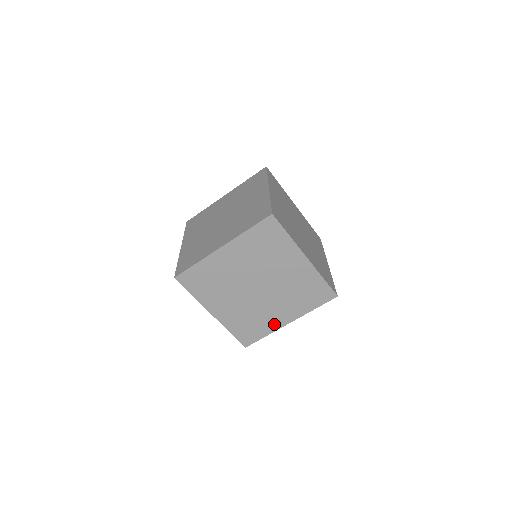
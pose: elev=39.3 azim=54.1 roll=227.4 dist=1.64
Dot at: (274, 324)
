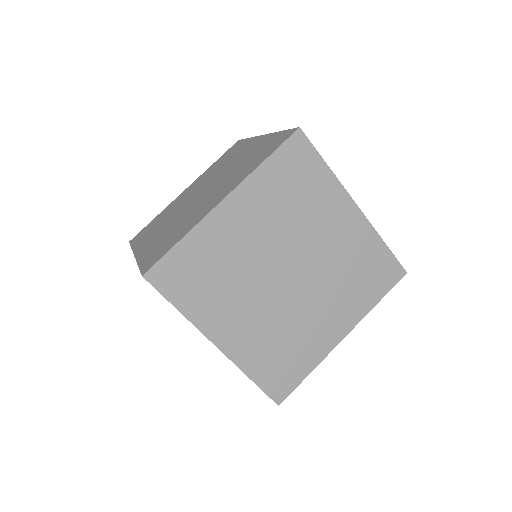
Dot at: (320, 345)
